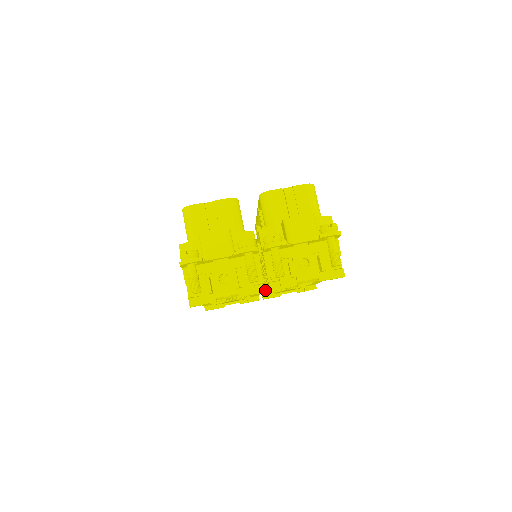
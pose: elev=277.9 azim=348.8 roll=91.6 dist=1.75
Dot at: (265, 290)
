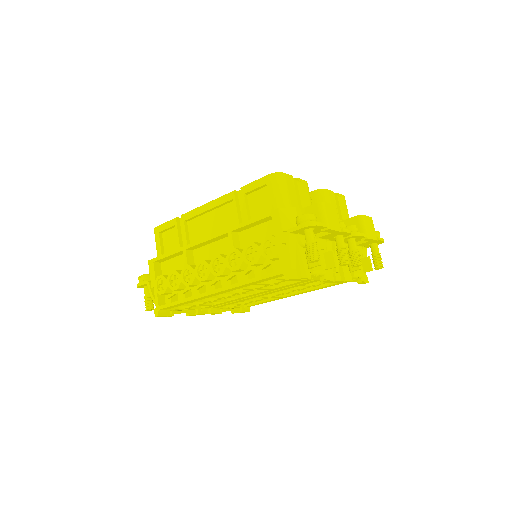
Dot at: (334, 279)
